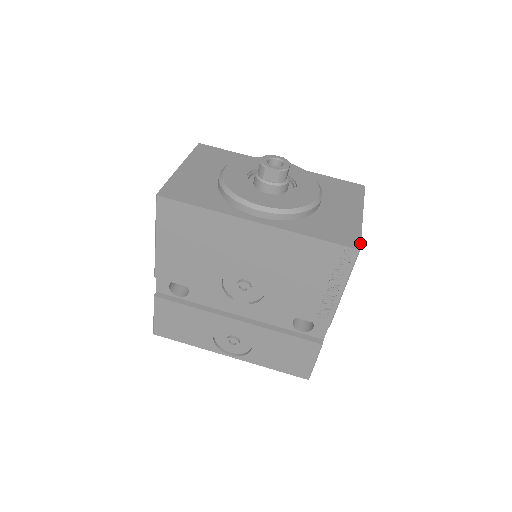
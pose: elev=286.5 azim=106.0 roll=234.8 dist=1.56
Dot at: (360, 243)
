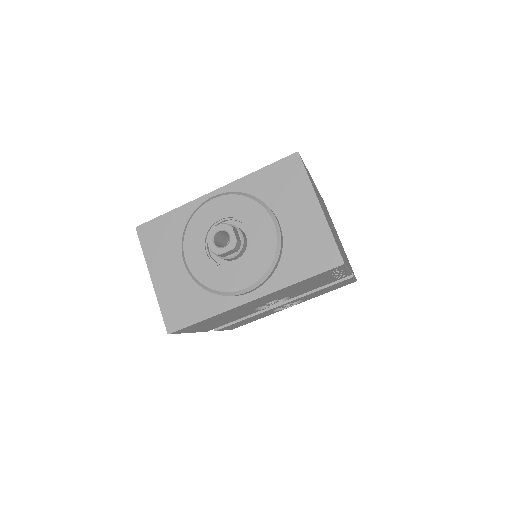
Dot at: (340, 254)
